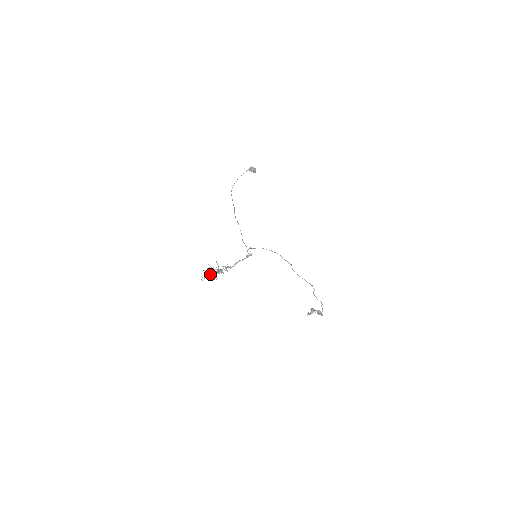
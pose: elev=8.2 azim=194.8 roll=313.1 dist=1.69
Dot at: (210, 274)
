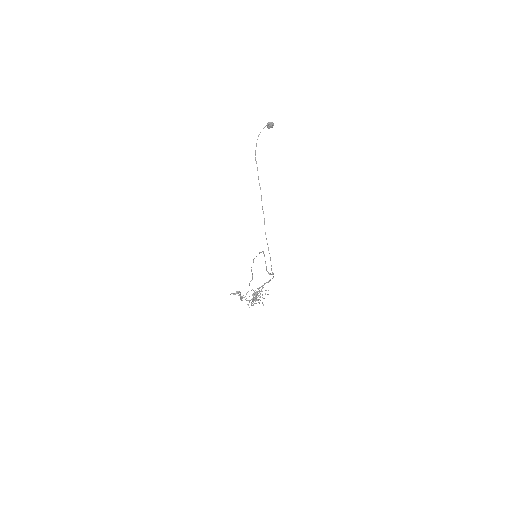
Dot at: (254, 299)
